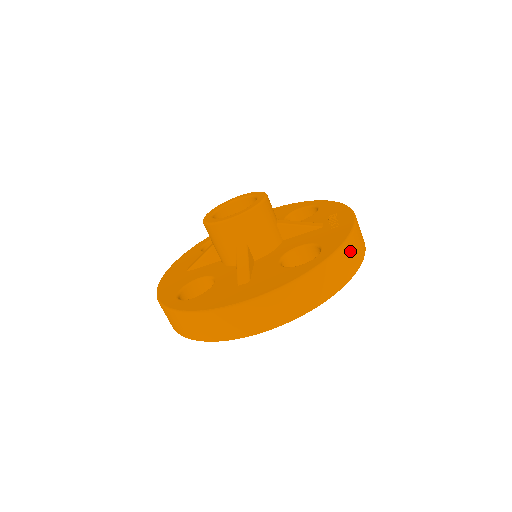
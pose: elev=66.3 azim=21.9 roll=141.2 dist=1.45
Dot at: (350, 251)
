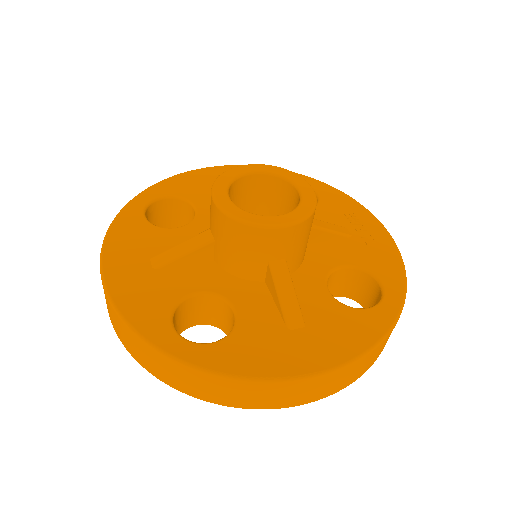
Dot at: occluded
